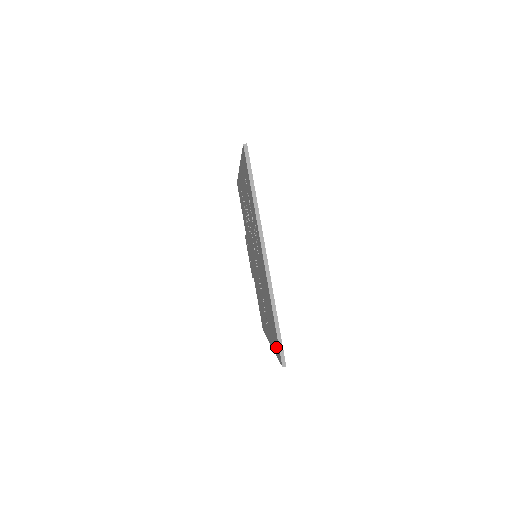
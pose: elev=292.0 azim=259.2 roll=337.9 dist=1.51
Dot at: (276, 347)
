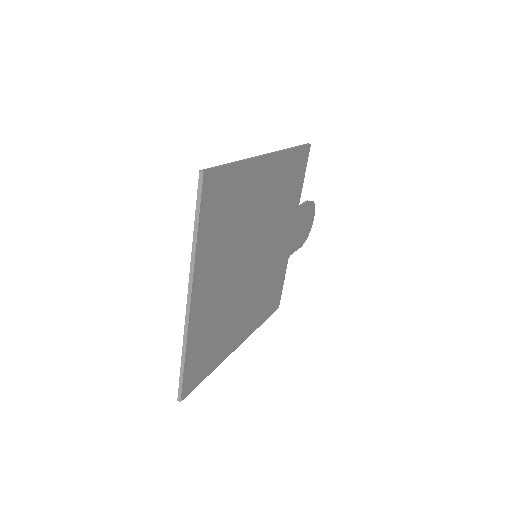
Dot at: occluded
